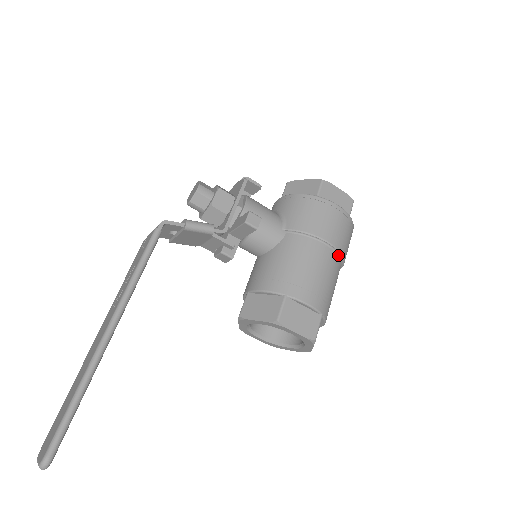
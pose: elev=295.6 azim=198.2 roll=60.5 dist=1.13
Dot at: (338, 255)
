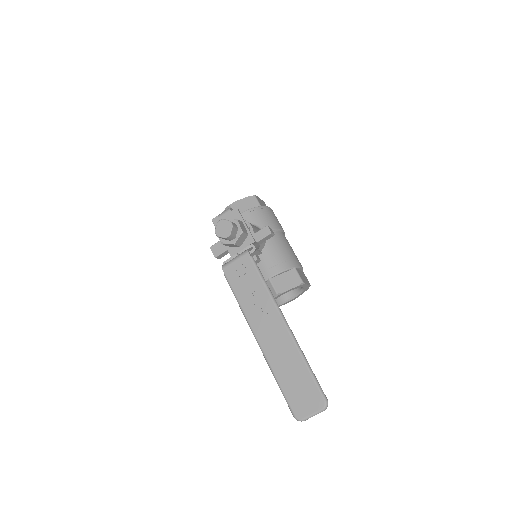
Dot at: occluded
